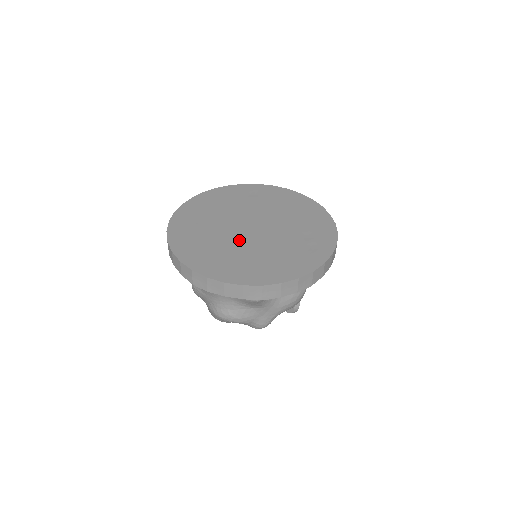
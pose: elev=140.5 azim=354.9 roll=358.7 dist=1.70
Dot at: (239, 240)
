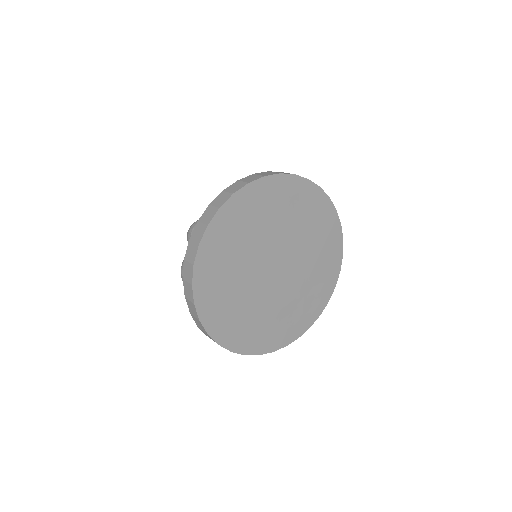
Dot at: (259, 290)
